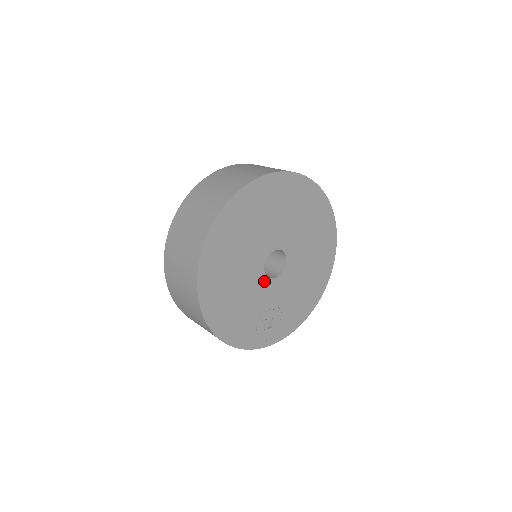
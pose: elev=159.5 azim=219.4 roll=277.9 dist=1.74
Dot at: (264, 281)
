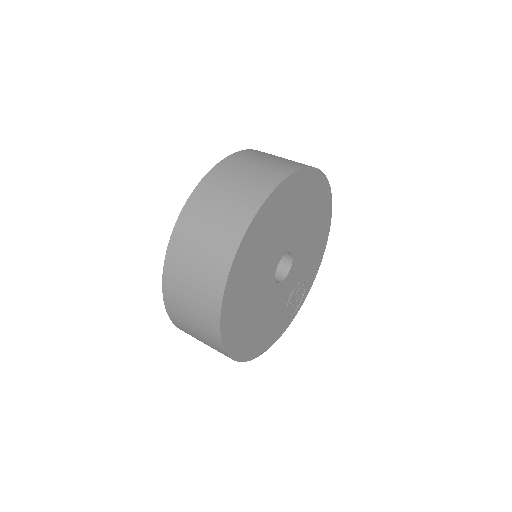
Dot at: (280, 287)
